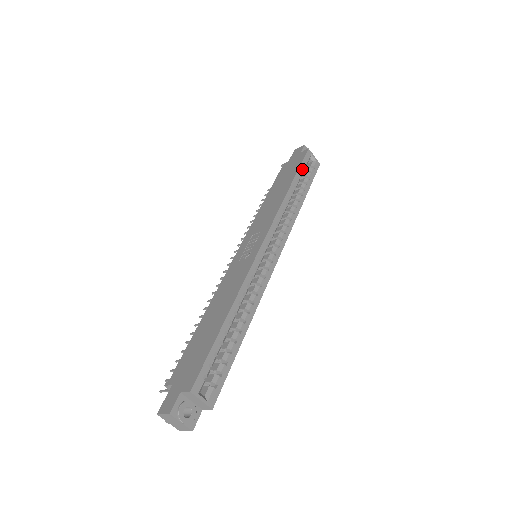
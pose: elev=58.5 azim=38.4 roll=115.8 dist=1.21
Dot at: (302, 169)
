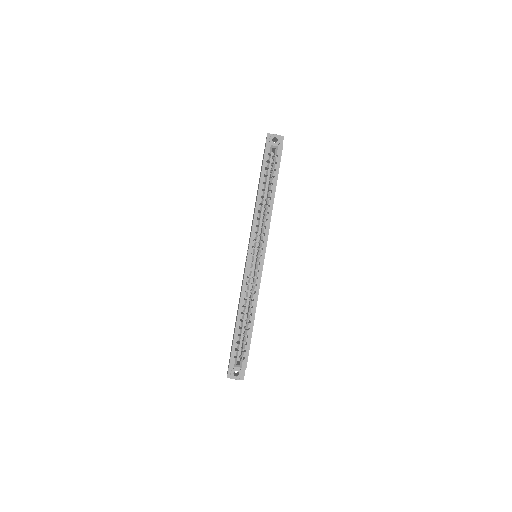
Dot at: (266, 167)
